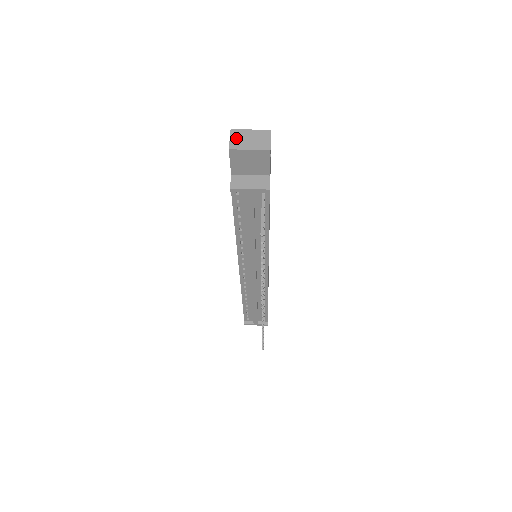
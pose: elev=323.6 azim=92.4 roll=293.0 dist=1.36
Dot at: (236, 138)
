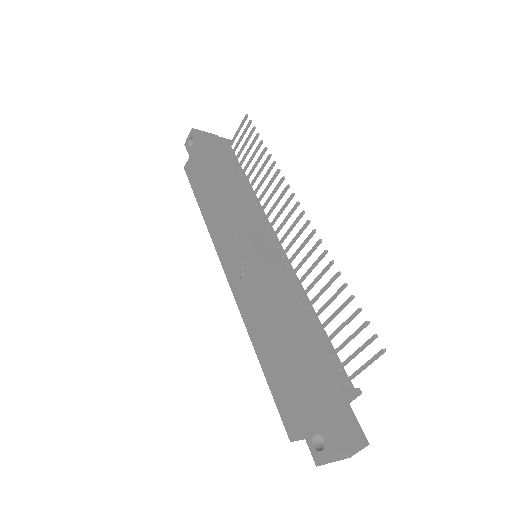
Dot at: (192, 138)
